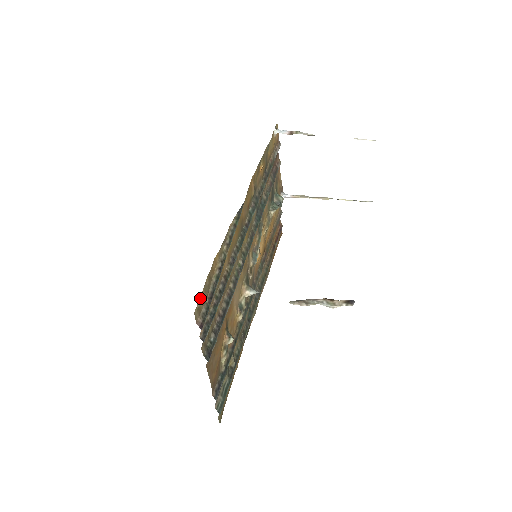
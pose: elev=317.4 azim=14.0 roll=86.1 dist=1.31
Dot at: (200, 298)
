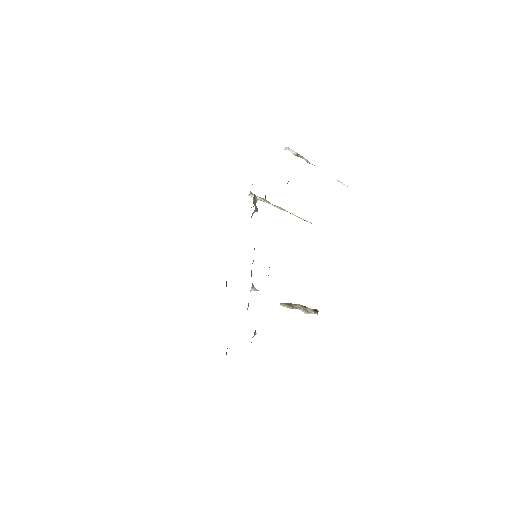
Dot at: occluded
